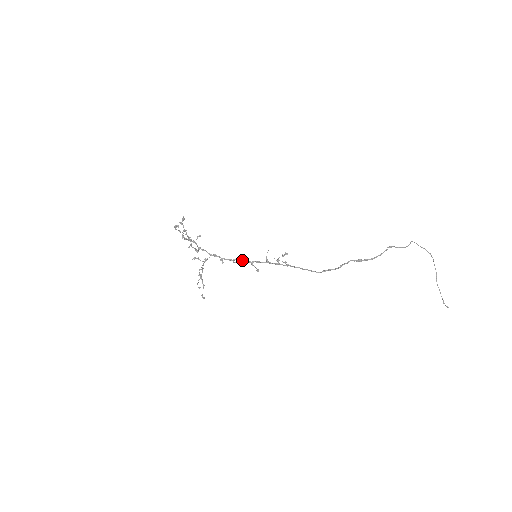
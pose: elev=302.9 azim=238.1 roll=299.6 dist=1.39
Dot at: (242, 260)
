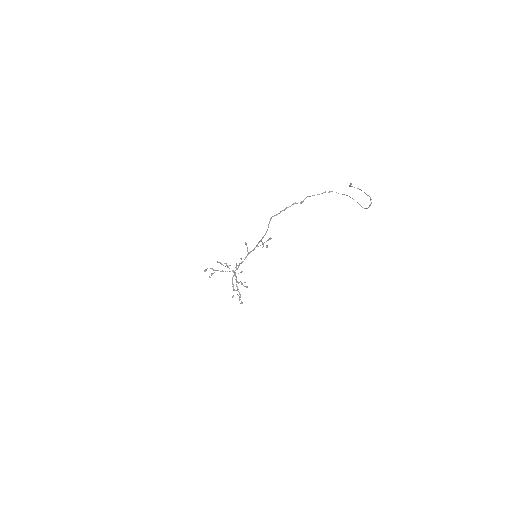
Dot at: (246, 257)
